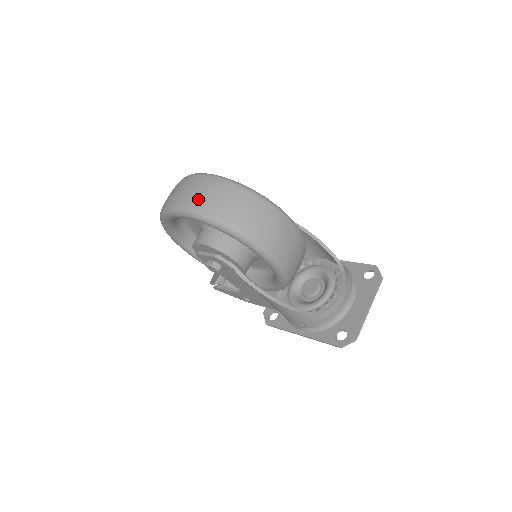
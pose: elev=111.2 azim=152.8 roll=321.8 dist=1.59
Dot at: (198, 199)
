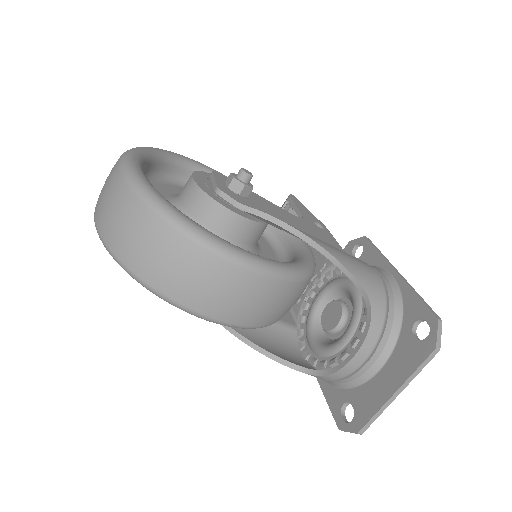
Dot at: (101, 213)
